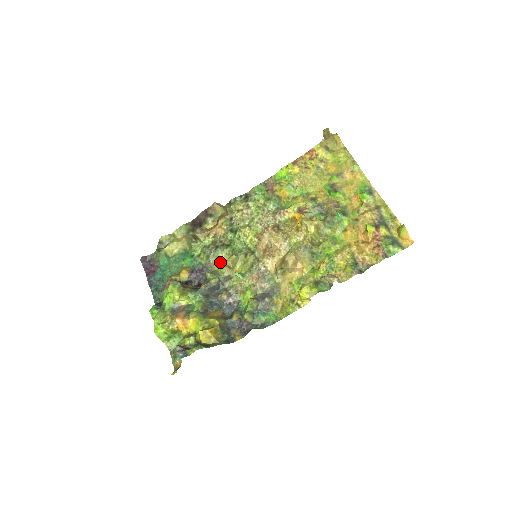
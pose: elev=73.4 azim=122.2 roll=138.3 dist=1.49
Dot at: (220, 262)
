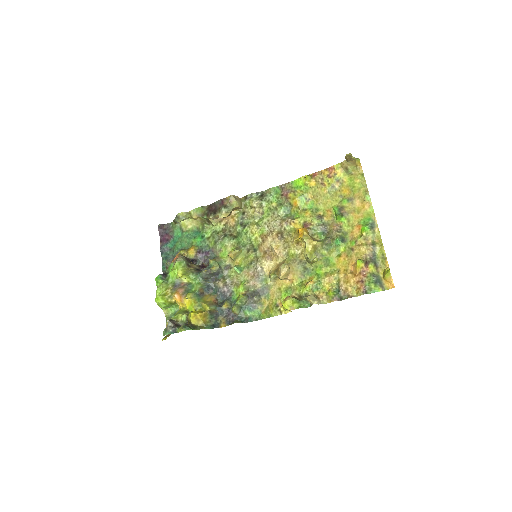
Dot at: (225, 250)
